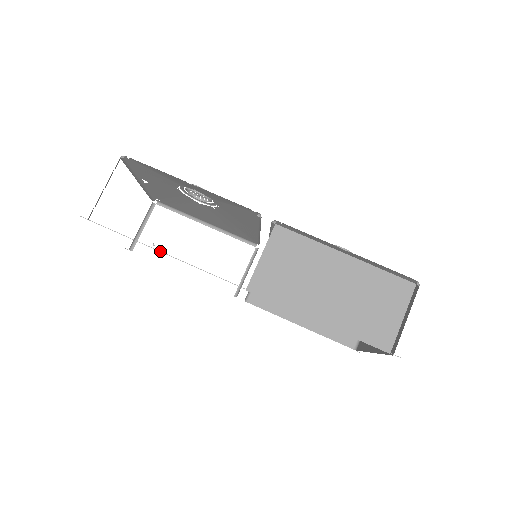
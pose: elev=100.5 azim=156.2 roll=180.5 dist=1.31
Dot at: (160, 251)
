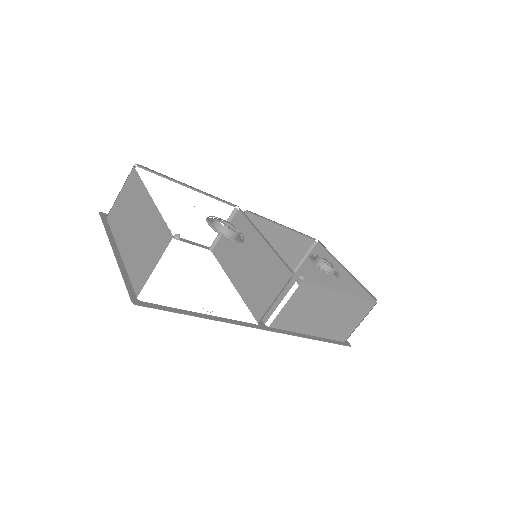
Dot at: (211, 319)
